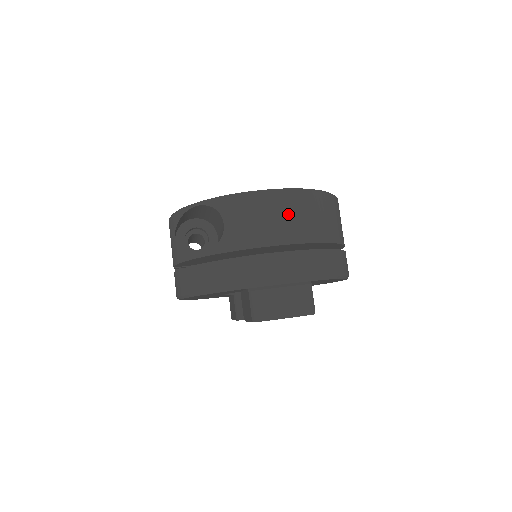
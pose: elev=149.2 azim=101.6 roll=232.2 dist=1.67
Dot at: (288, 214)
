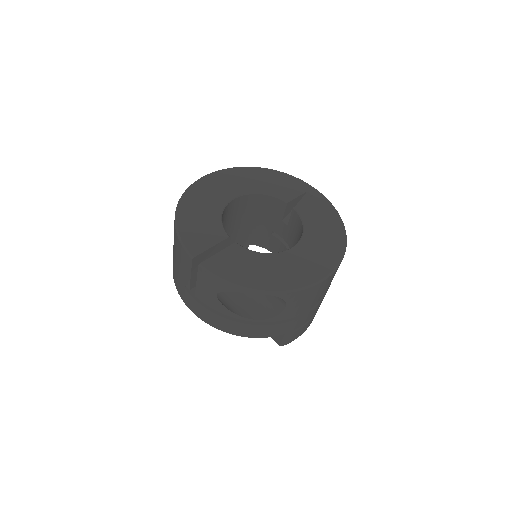
Dot at: (329, 283)
